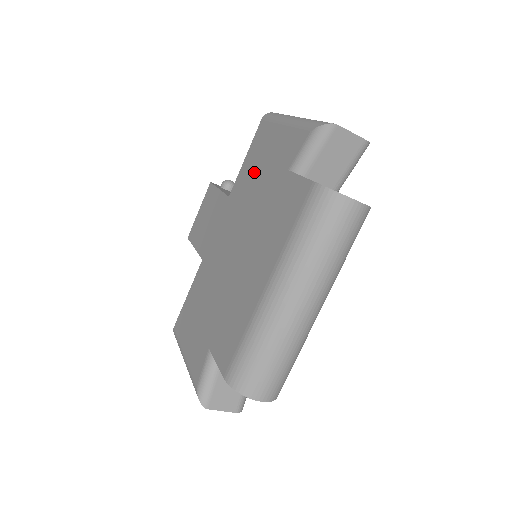
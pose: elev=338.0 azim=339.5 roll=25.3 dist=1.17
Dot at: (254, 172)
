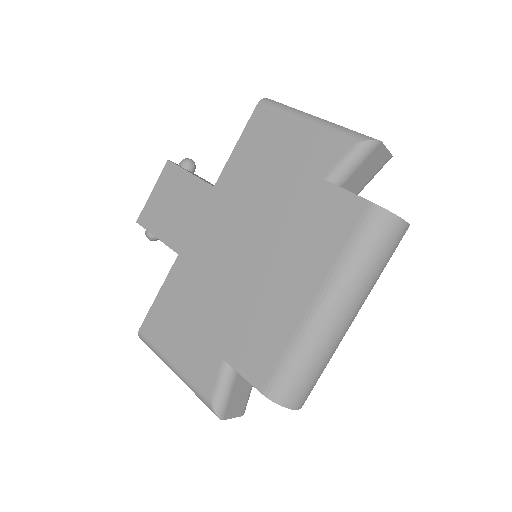
Dot at: (259, 167)
